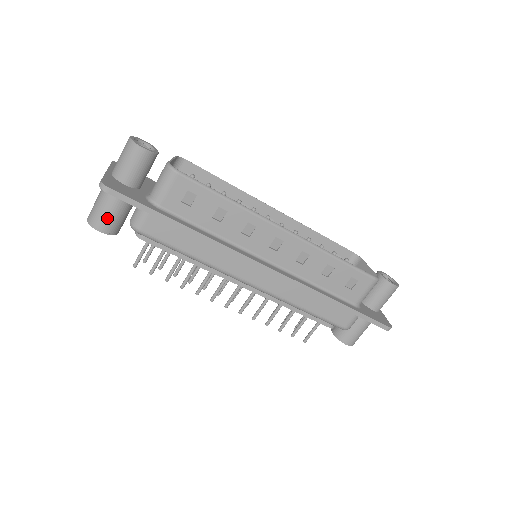
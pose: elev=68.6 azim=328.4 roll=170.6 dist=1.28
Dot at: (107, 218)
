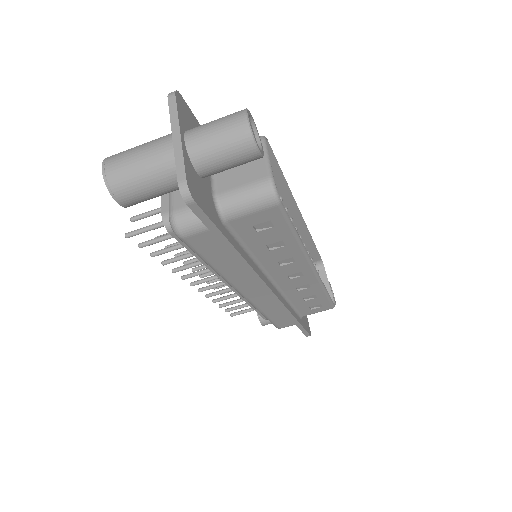
Dot at: (142, 195)
